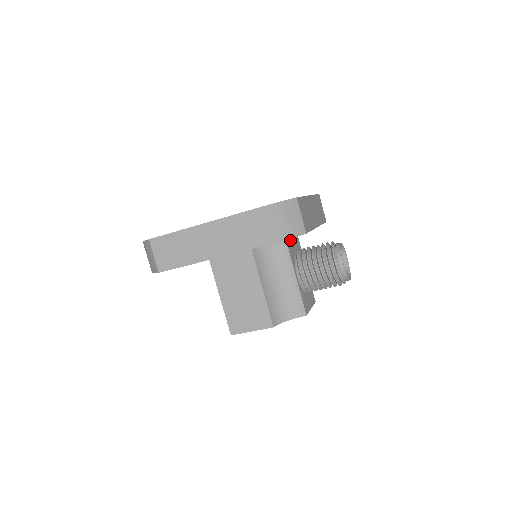
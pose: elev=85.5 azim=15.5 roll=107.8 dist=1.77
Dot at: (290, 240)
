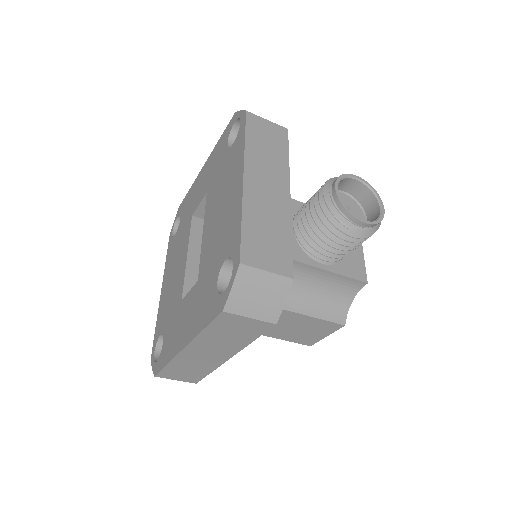
Dot at: occluded
